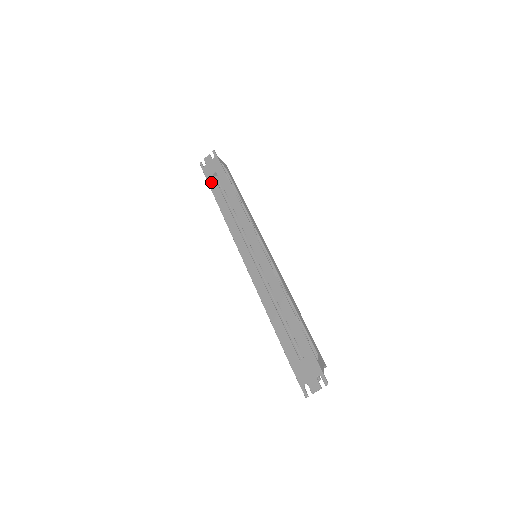
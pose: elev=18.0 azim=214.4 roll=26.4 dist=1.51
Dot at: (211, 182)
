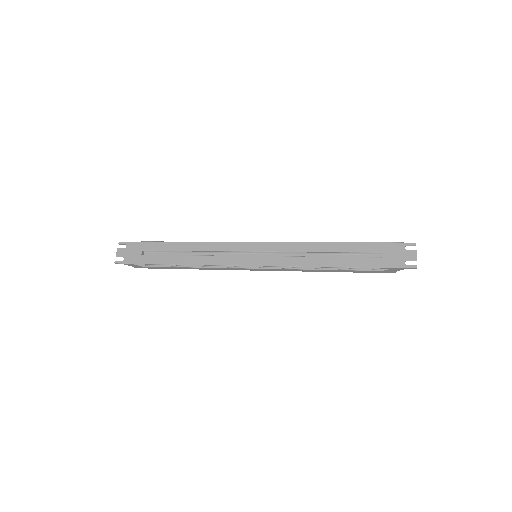
Dot at: (146, 260)
